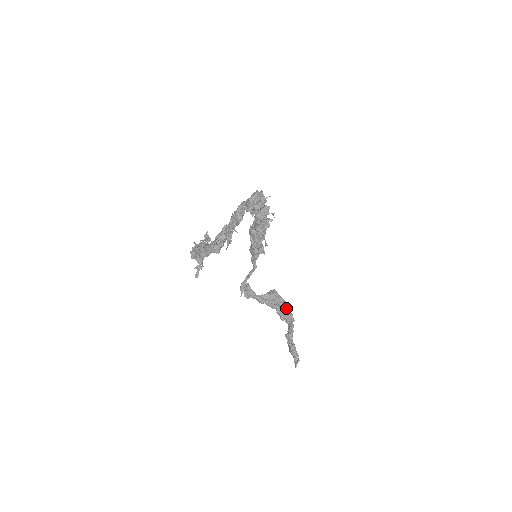
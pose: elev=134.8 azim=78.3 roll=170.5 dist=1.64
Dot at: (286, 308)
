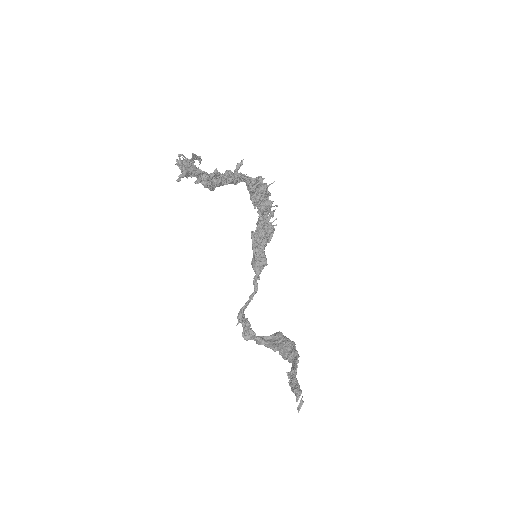
Dot at: (290, 345)
